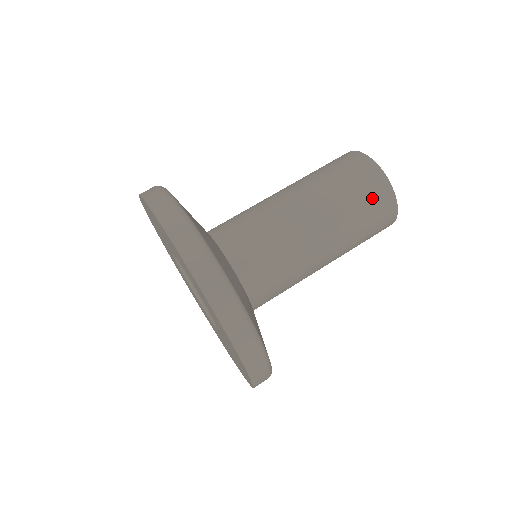
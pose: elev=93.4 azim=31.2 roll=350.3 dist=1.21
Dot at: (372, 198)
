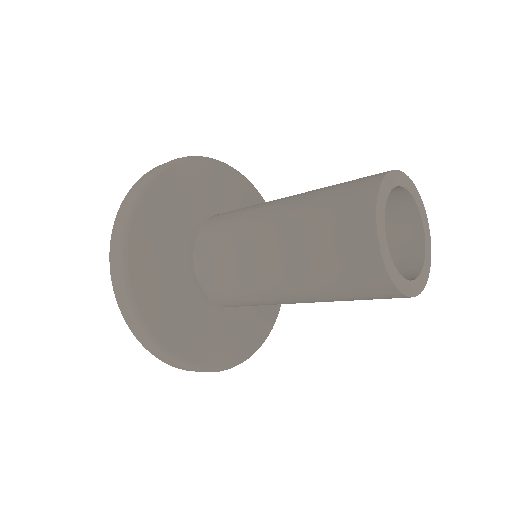
Dot at: (343, 236)
